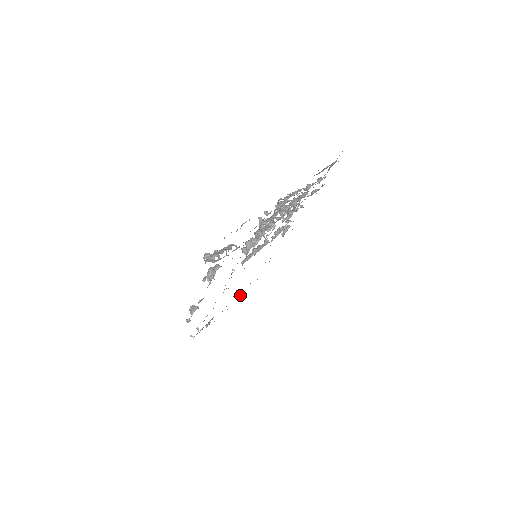
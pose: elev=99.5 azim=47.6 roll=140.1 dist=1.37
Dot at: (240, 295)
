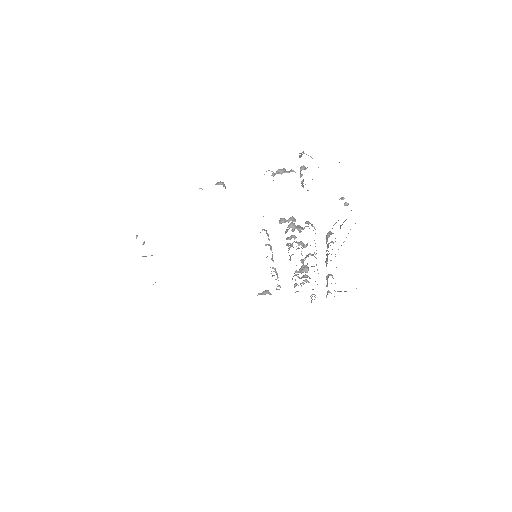
Dot at: occluded
